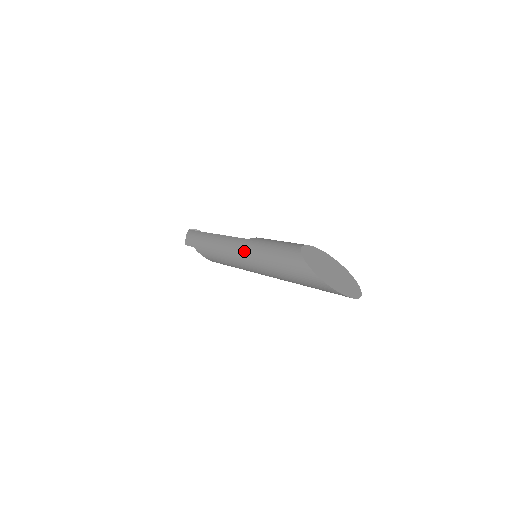
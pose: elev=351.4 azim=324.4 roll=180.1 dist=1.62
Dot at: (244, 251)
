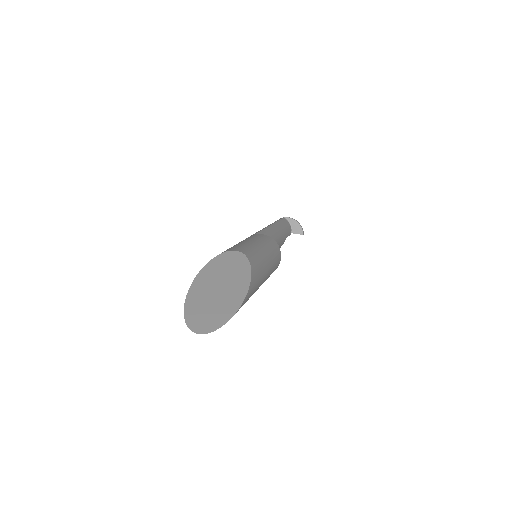
Dot at: occluded
